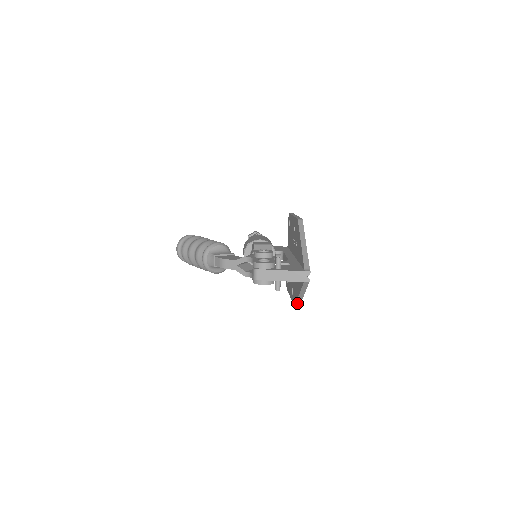
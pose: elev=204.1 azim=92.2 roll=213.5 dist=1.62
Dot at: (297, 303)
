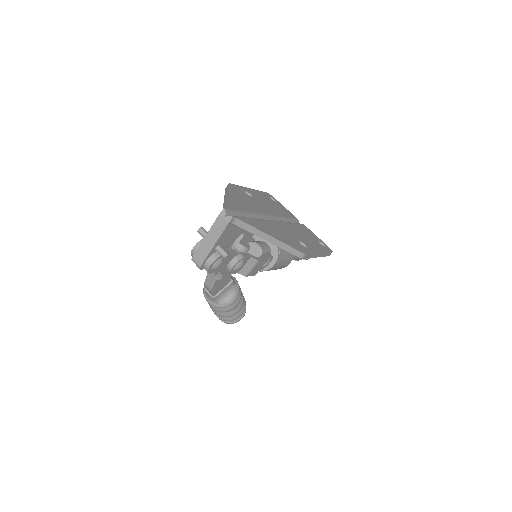
Dot at: (292, 252)
